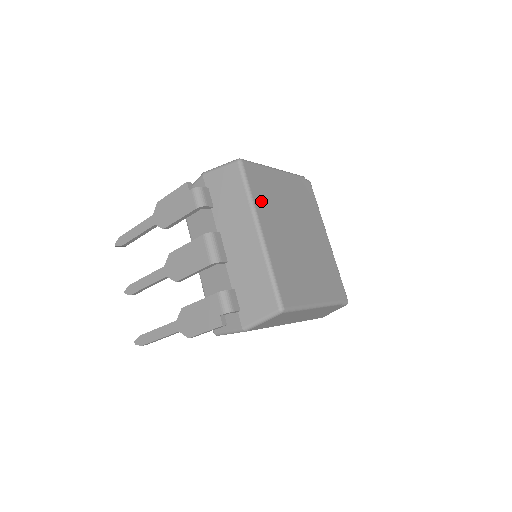
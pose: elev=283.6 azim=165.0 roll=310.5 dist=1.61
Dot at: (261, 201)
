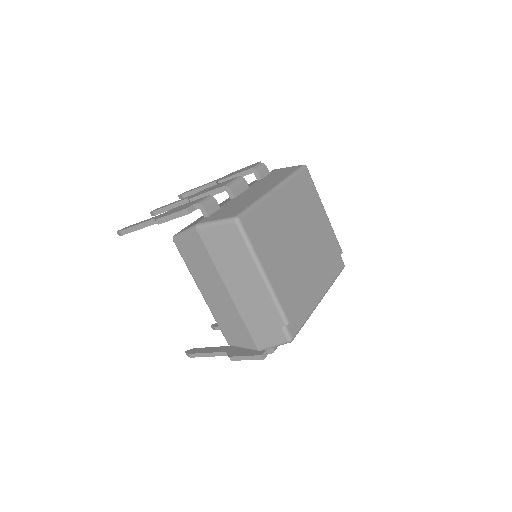
Dot at: (295, 189)
